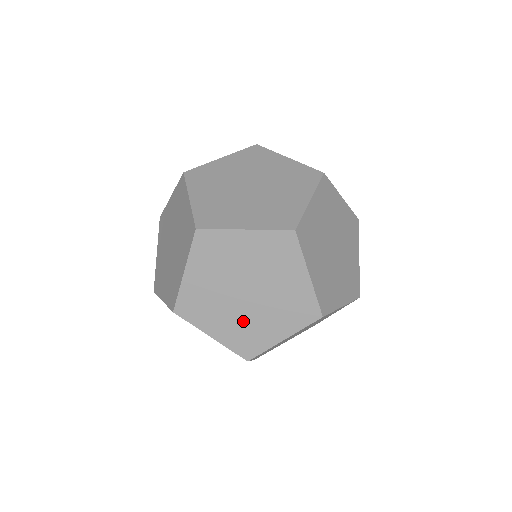
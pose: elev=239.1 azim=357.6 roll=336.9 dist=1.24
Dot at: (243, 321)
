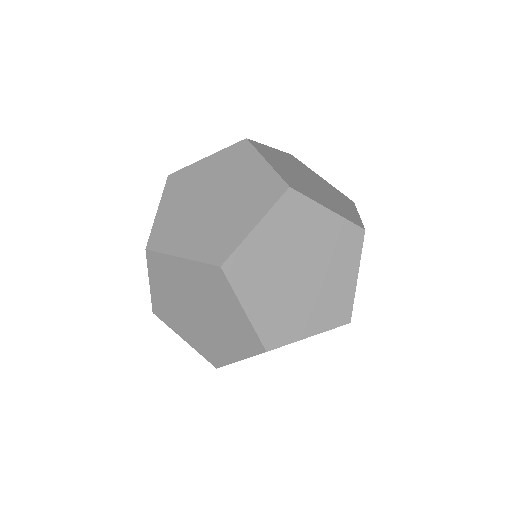
Dot at: (284, 303)
